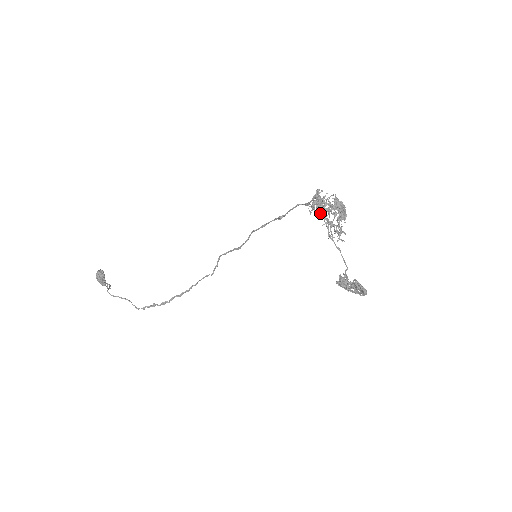
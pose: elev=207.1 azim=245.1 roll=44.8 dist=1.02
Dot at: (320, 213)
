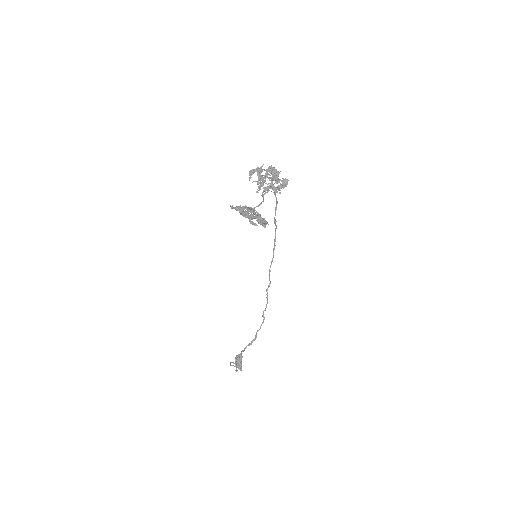
Dot at: (258, 180)
